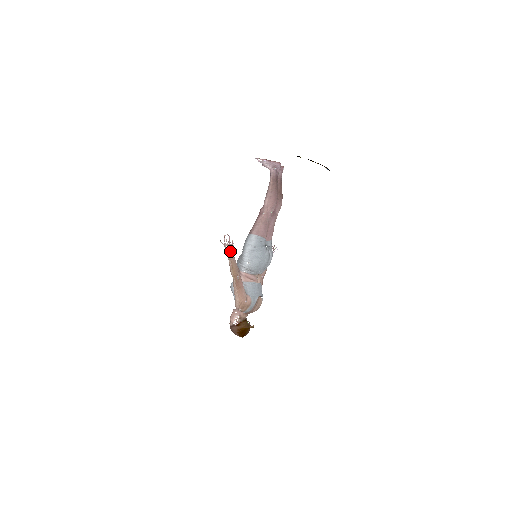
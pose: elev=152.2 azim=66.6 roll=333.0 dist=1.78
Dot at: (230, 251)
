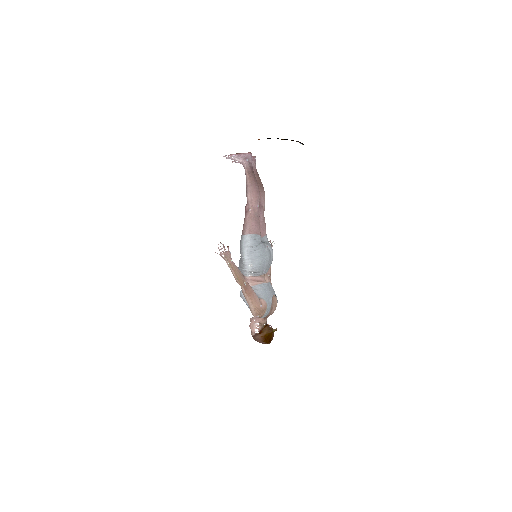
Dot at: (228, 259)
